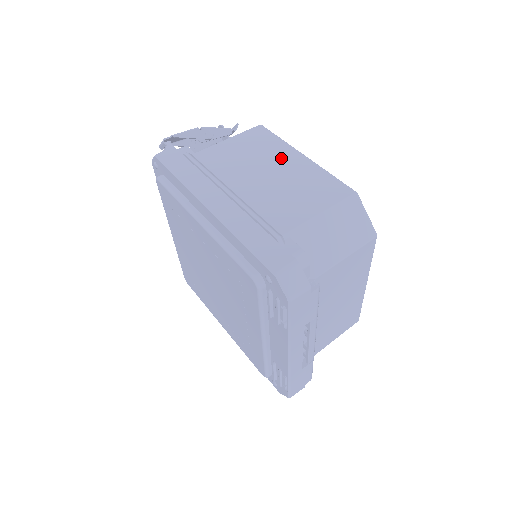
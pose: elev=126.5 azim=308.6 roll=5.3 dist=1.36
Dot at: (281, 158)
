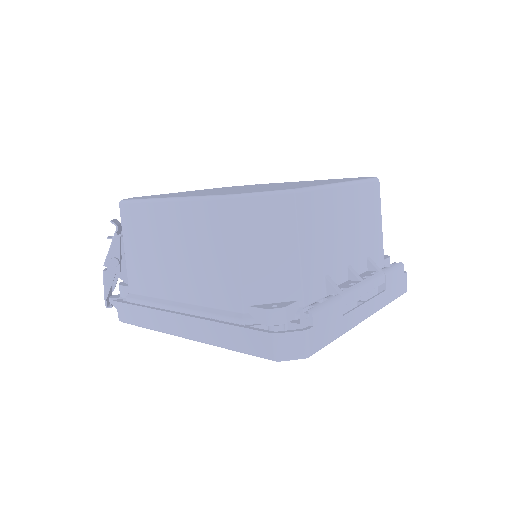
Dot at: (163, 226)
